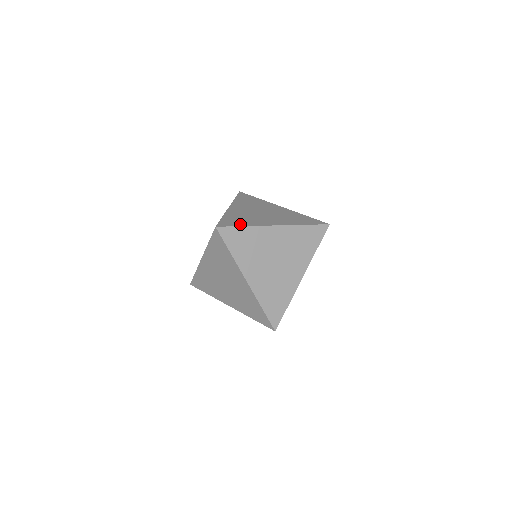
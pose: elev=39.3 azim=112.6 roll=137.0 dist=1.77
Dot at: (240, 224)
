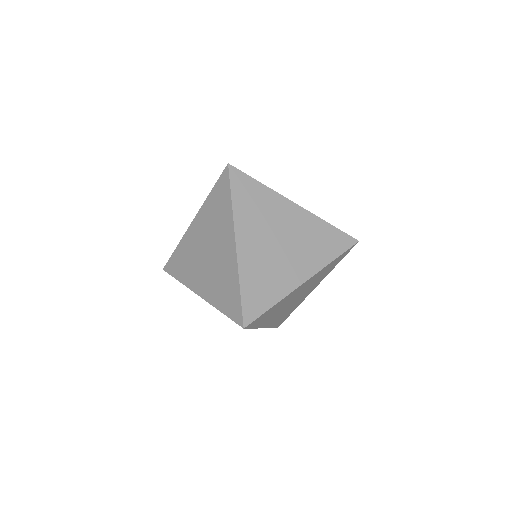
Dot at: (268, 303)
